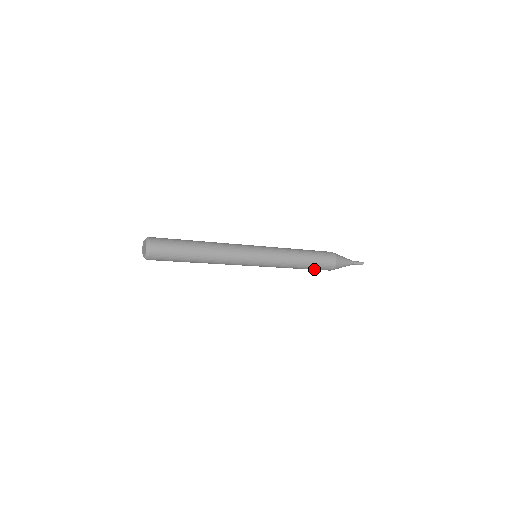
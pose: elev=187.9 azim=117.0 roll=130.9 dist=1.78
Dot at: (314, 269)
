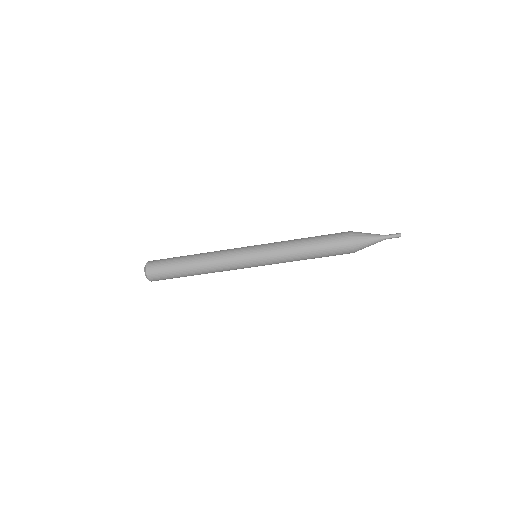
Dot at: occluded
